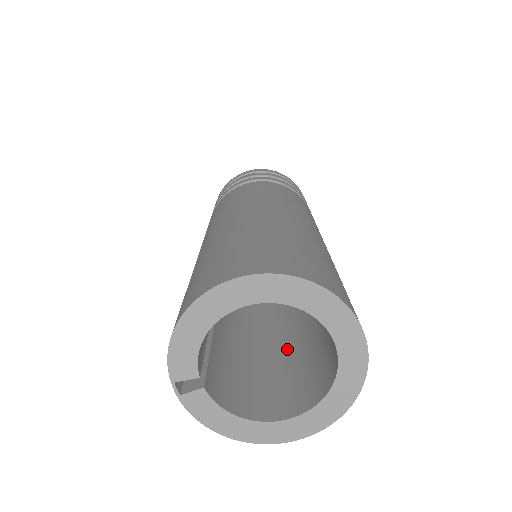
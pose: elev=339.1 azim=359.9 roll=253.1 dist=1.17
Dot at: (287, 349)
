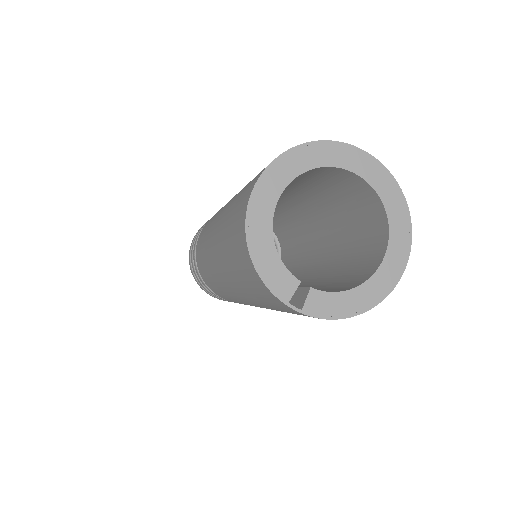
Dot at: (338, 257)
